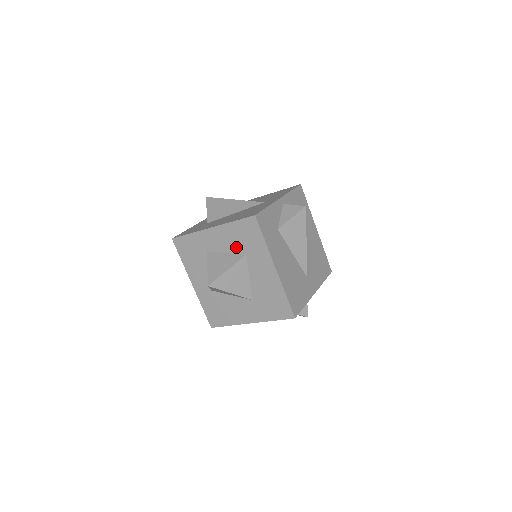
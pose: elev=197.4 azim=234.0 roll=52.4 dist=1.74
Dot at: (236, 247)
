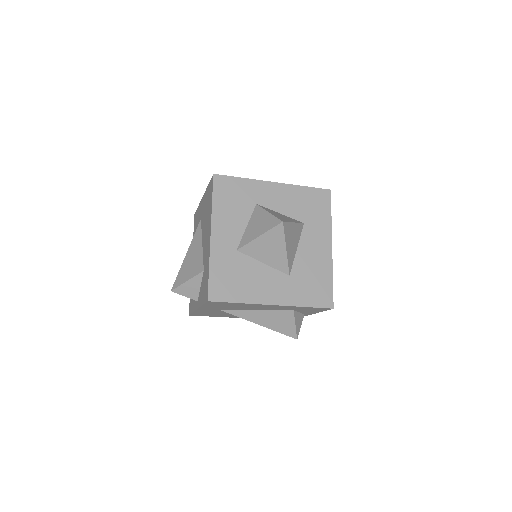
Dot at: (296, 212)
